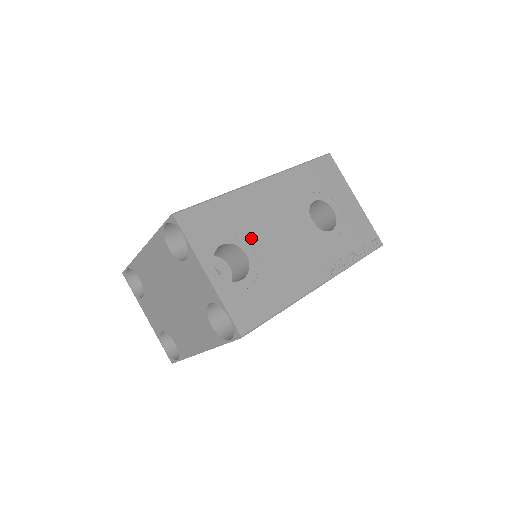
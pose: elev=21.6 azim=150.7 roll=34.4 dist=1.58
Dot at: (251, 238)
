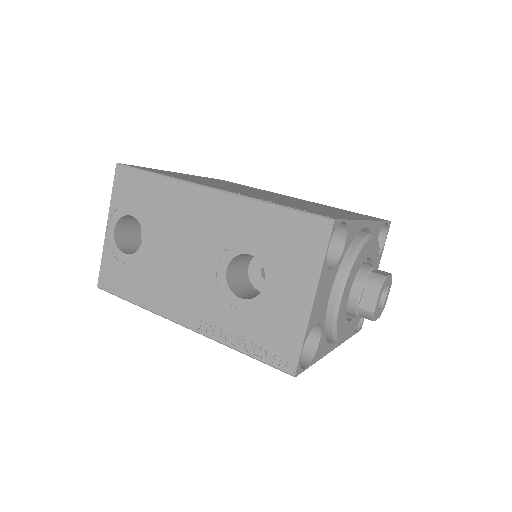
Dot at: (156, 231)
